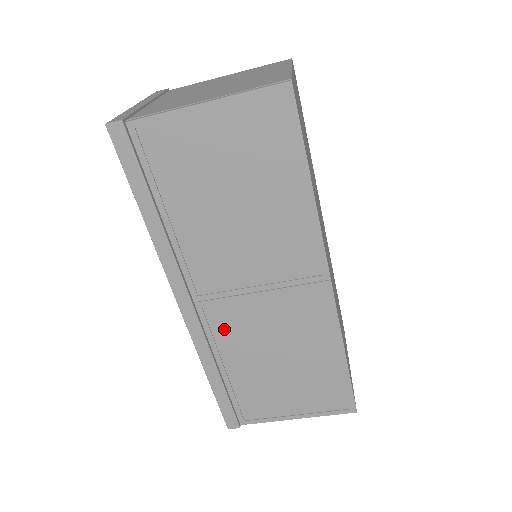
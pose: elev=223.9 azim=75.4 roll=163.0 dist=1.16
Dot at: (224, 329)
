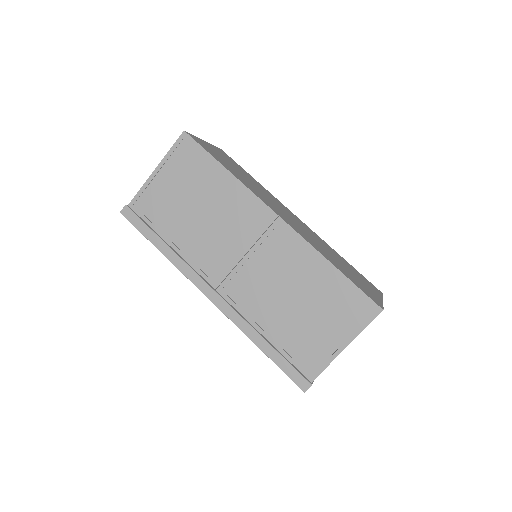
Dot at: (245, 298)
